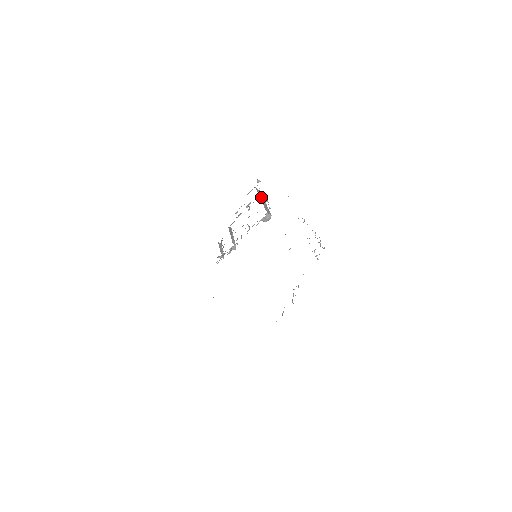
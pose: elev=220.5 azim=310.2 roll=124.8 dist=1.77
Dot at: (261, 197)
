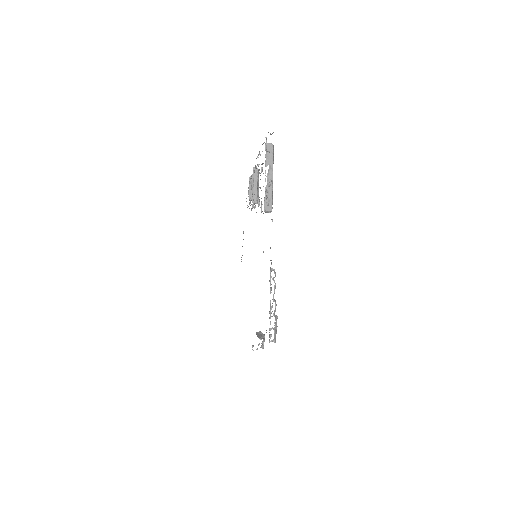
Dot at: occluded
